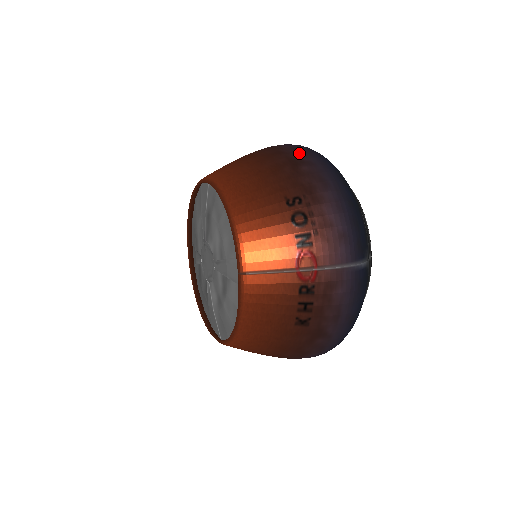
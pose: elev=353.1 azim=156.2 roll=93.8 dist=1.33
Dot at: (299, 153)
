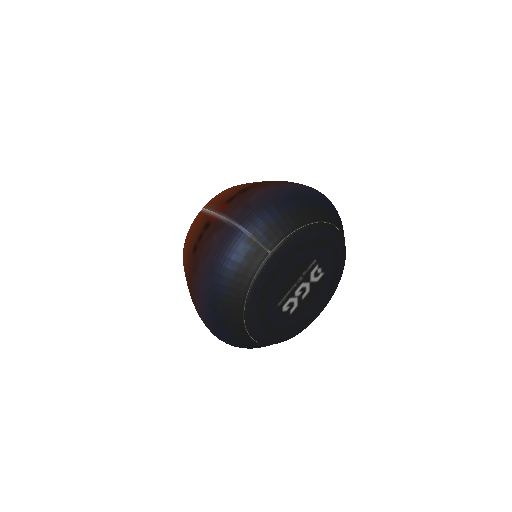
Dot at: occluded
